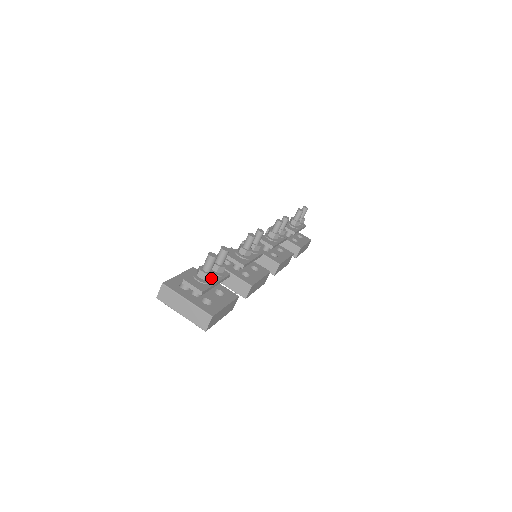
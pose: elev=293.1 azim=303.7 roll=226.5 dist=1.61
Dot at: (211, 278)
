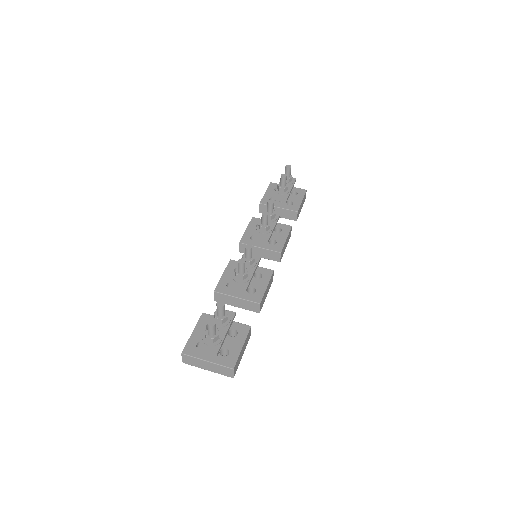
Dot at: (219, 337)
